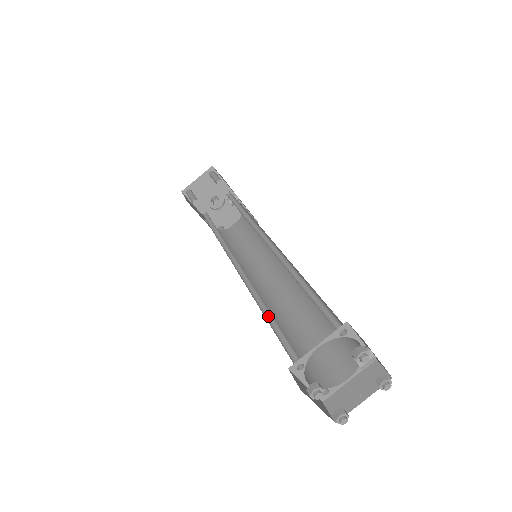
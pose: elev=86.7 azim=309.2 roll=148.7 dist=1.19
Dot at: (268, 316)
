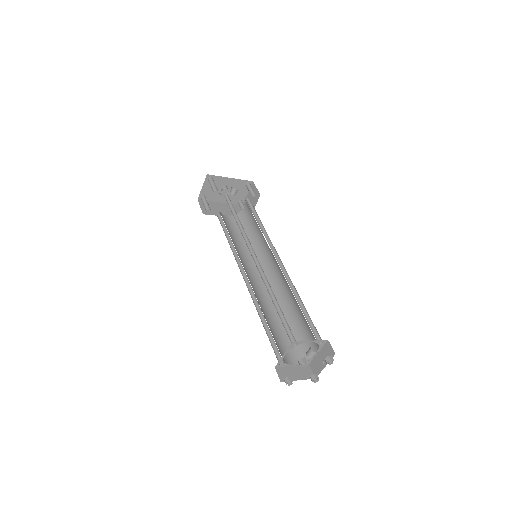
Dot at: (265, 321)
